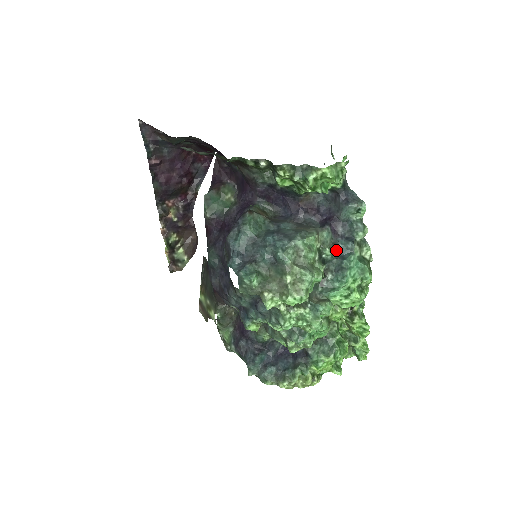
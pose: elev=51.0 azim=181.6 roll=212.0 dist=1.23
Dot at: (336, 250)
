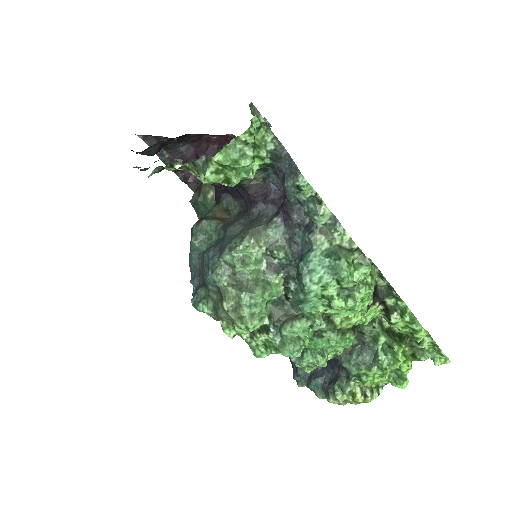
Dot at: (294, 248)
